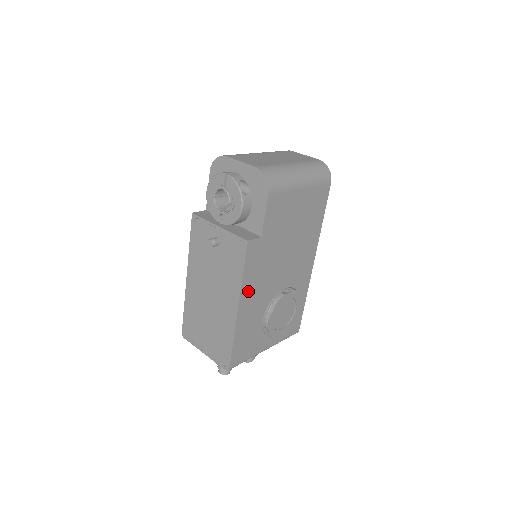
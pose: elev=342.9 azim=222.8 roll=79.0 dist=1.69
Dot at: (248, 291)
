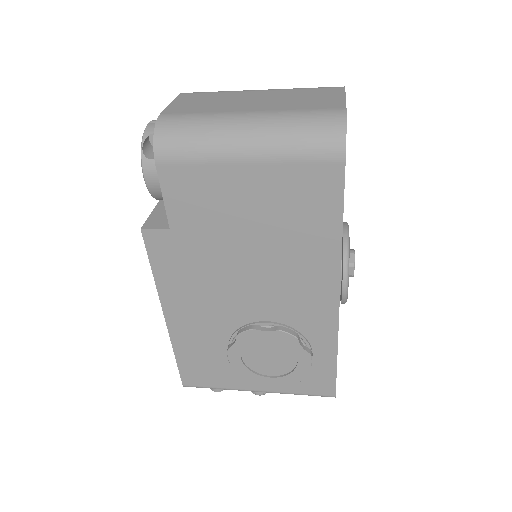
Dot at: (176, 300)
